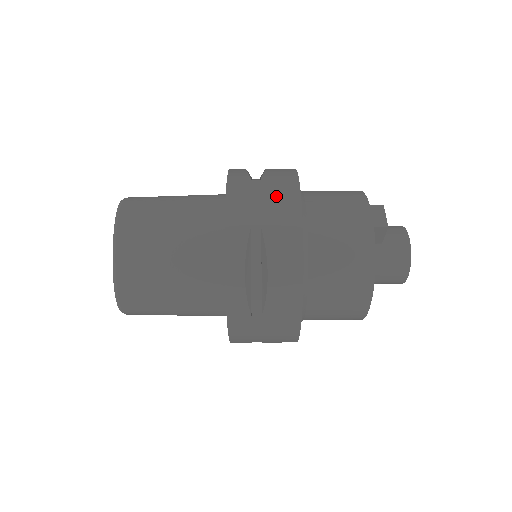
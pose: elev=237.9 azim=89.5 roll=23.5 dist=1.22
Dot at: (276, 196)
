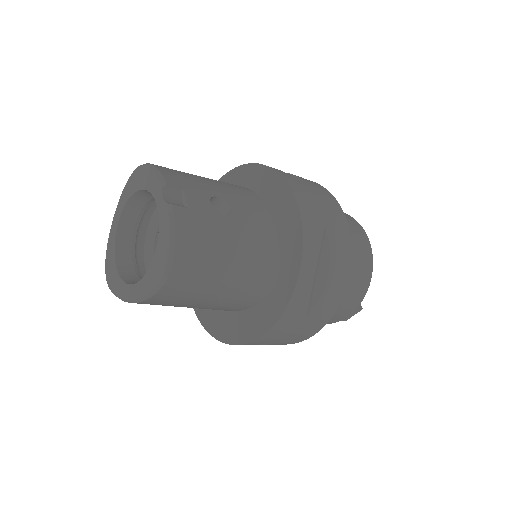
Dot at: (302, 333)
